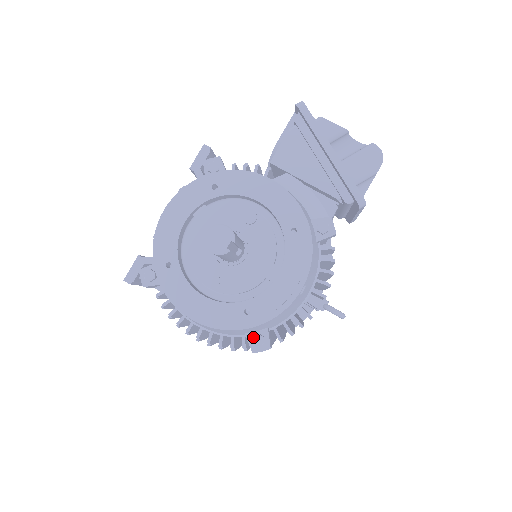
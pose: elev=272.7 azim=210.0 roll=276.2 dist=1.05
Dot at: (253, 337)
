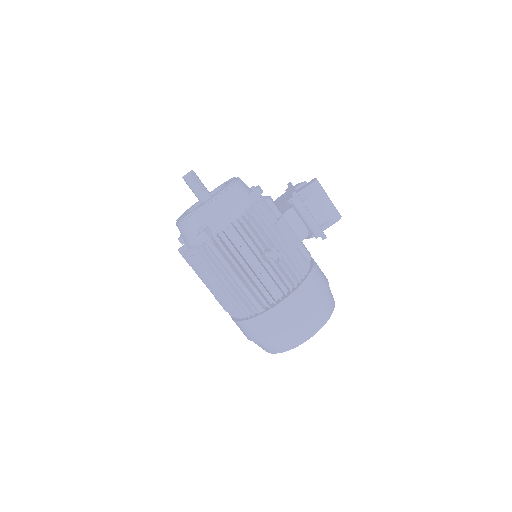
Dot at: (199, 229)
